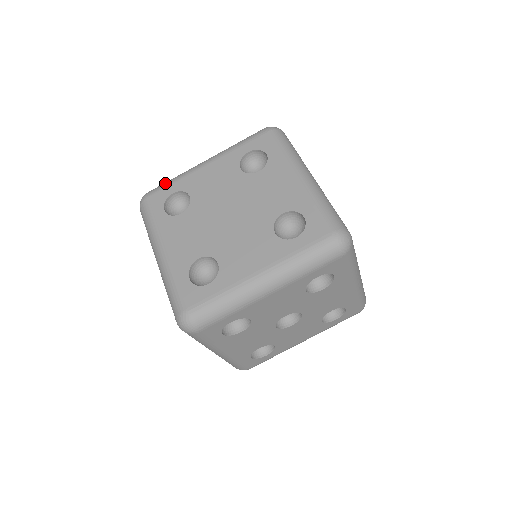
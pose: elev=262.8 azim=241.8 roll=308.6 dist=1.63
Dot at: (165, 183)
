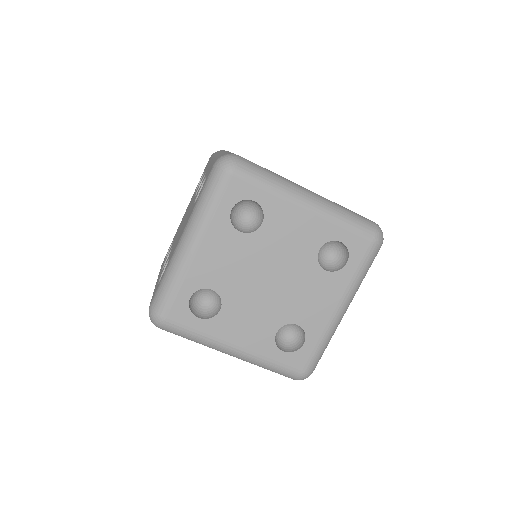
Dot at: (260, 177)
